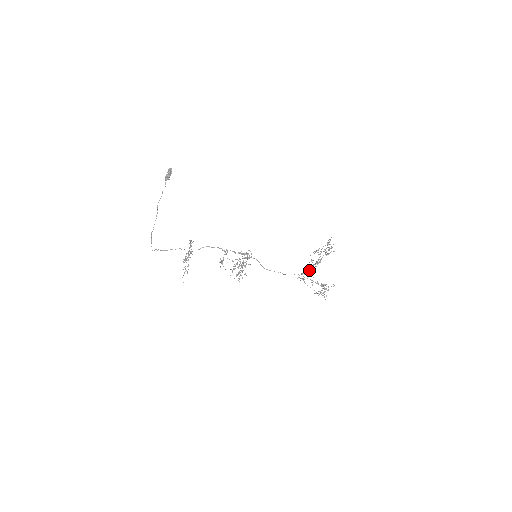
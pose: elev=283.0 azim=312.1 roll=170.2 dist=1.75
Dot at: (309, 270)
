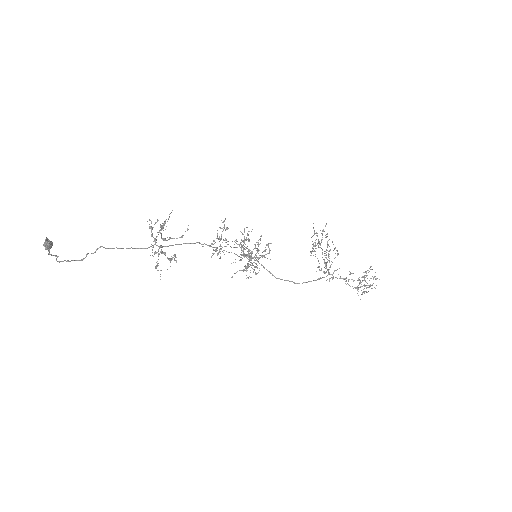
Dot at: (327, 269)
